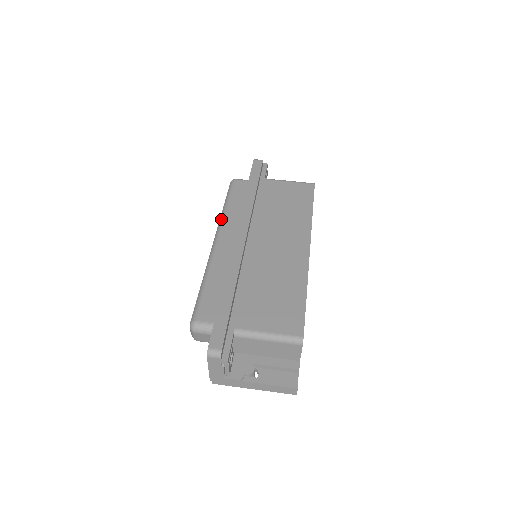
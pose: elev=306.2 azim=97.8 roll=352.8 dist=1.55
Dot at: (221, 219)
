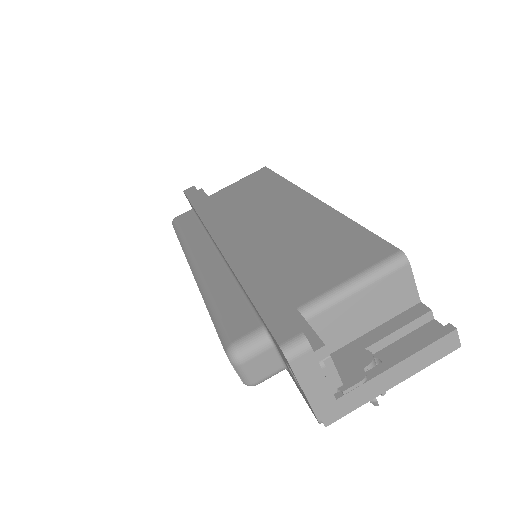
Dot at: (184, 248)
